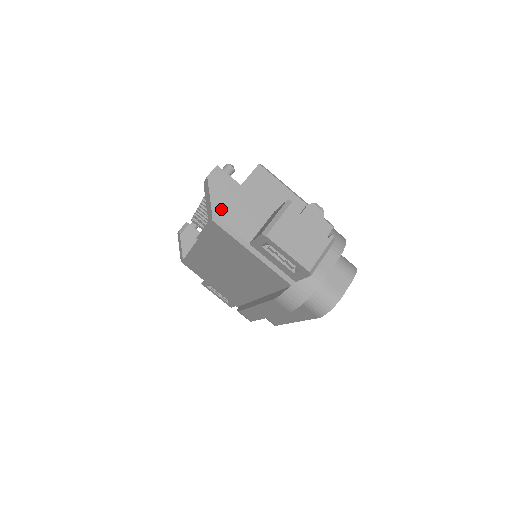
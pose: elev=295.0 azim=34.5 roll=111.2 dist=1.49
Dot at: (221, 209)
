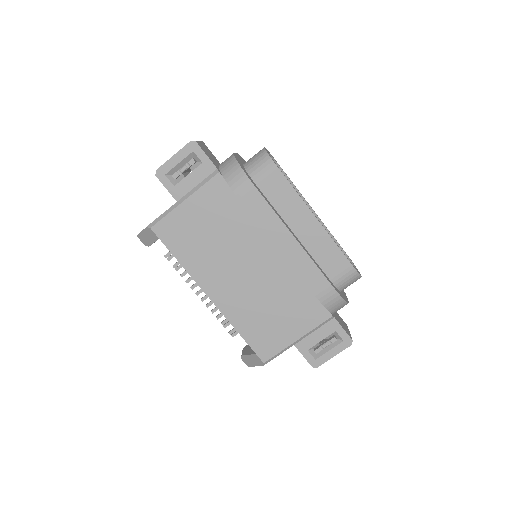
Dot at: occluded
